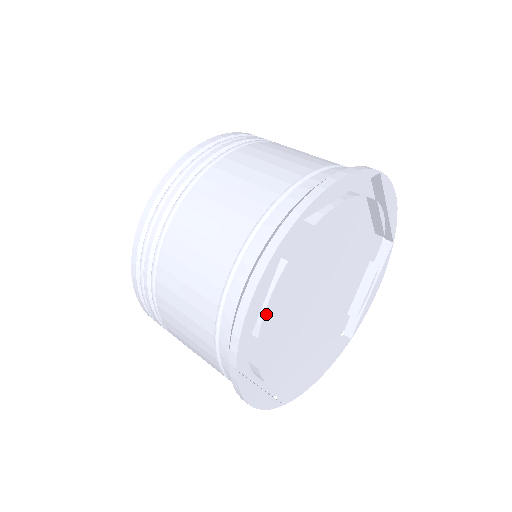
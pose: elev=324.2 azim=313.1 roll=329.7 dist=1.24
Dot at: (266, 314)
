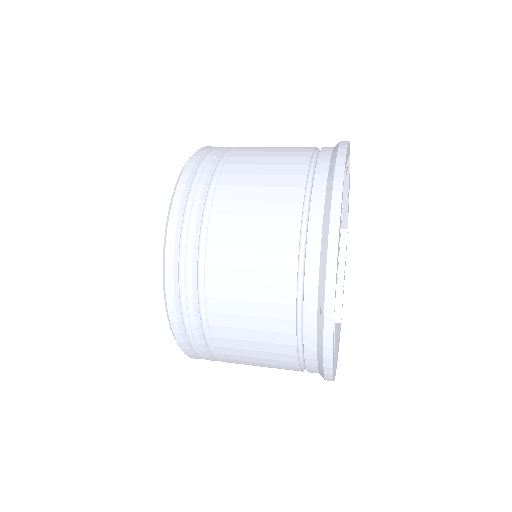
Dot at: (346, 172)
